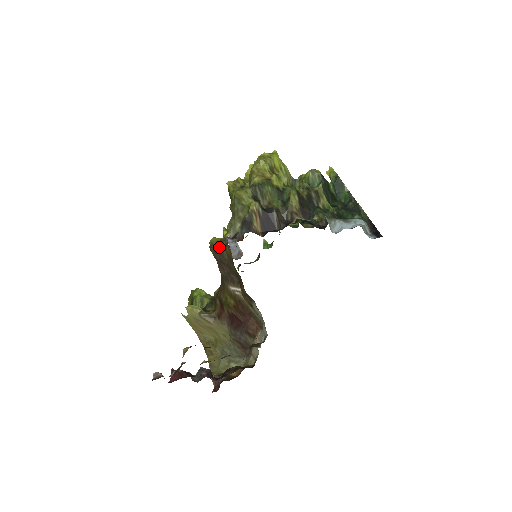
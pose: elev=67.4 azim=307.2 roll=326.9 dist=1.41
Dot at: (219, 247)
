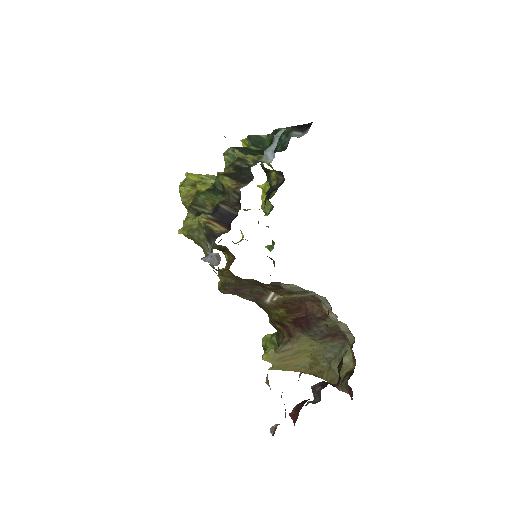
Dot at: (221, 281)
